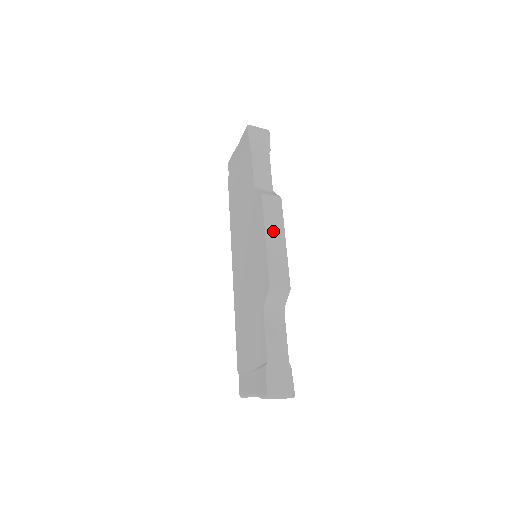
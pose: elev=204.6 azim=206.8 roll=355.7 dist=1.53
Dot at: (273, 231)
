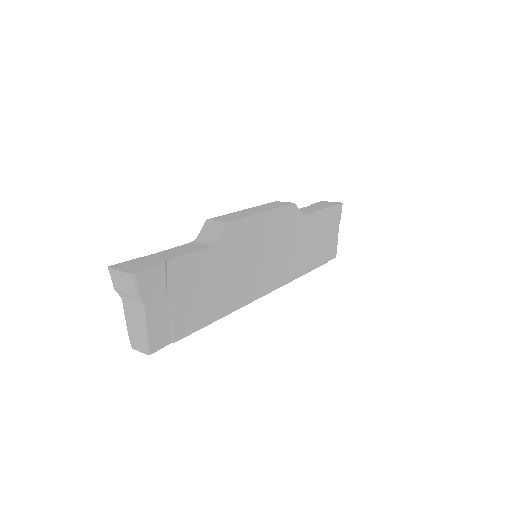
Dot at: (258, 209)
